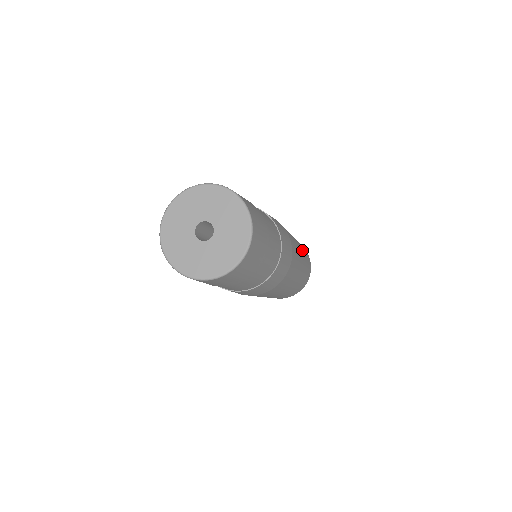
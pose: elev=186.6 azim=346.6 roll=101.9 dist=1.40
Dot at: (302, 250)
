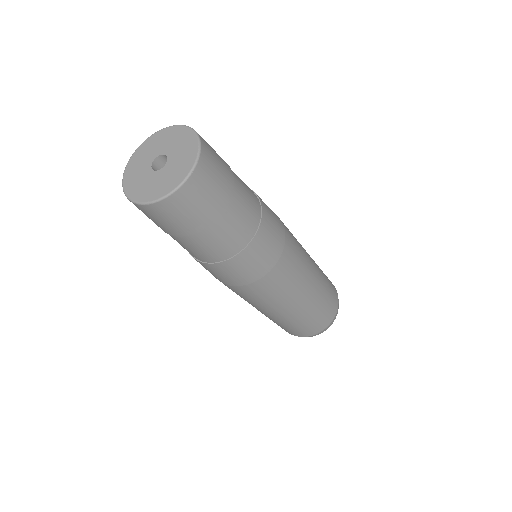
Dot at: (313, 300)
